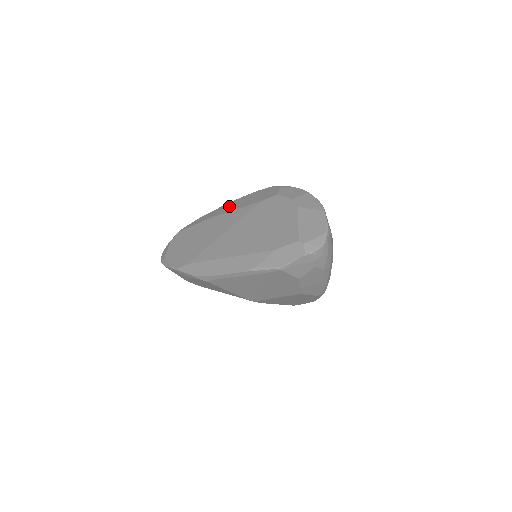
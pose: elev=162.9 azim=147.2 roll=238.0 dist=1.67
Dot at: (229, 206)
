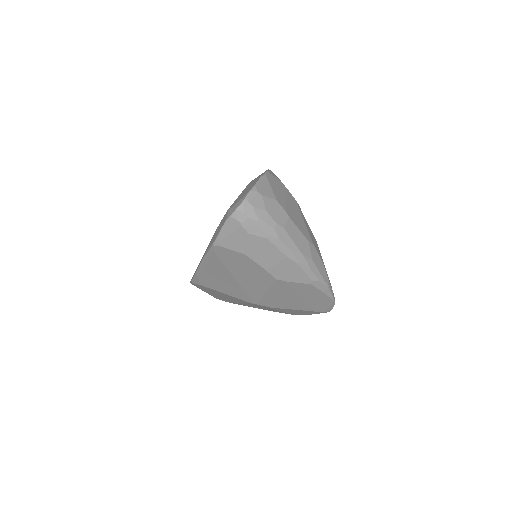
Dot at: occluded
